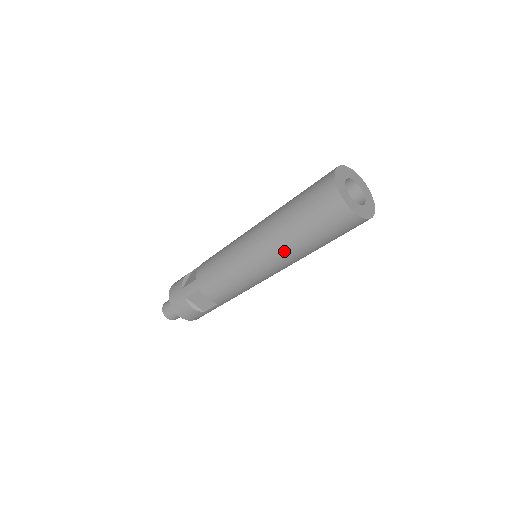
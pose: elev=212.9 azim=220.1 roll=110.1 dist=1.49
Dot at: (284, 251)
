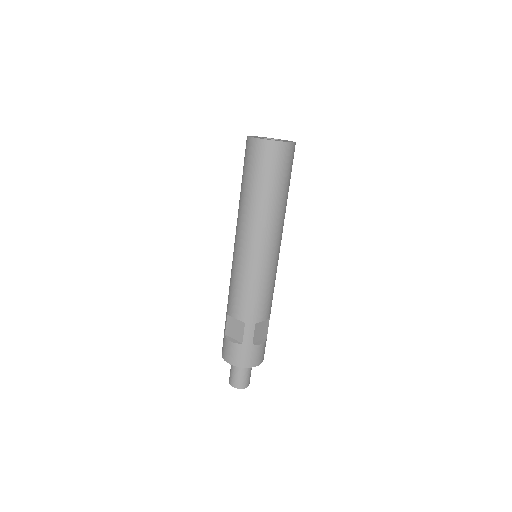
Dot at: (246, 214)
